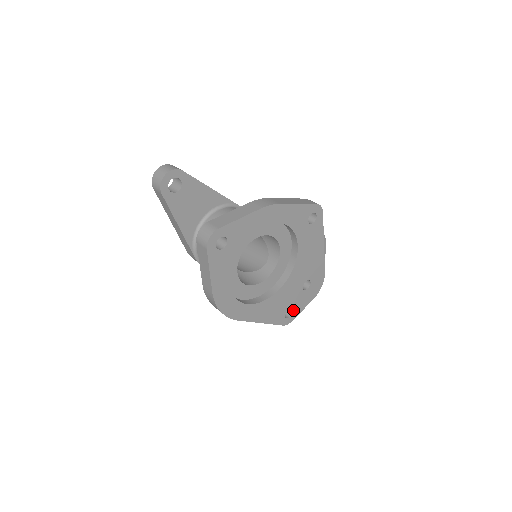
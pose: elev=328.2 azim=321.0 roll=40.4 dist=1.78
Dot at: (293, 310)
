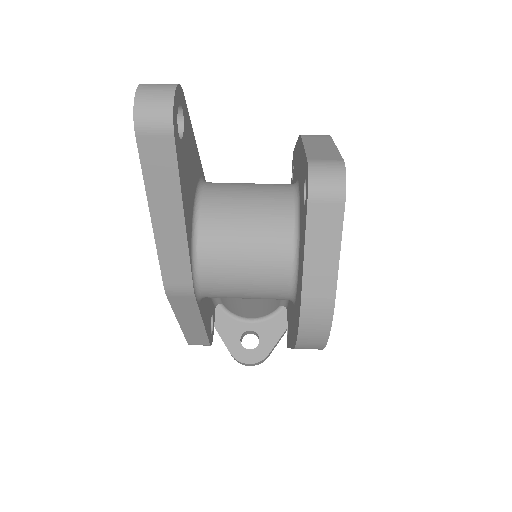
Dot at: occluded
